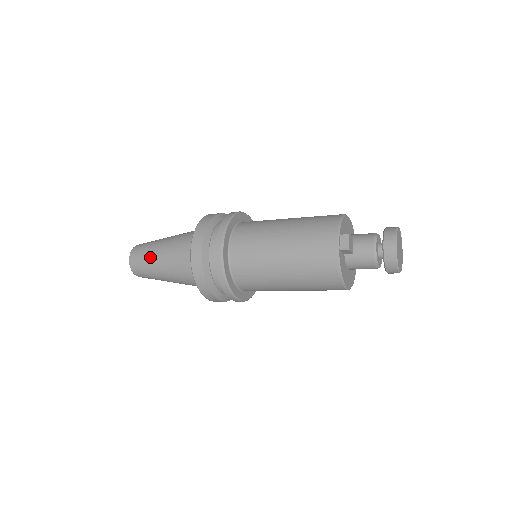
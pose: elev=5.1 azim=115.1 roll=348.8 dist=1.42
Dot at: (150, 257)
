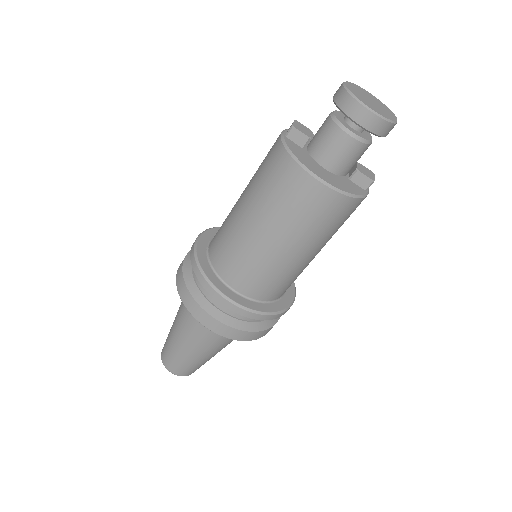
Dot at: (170, 329)
